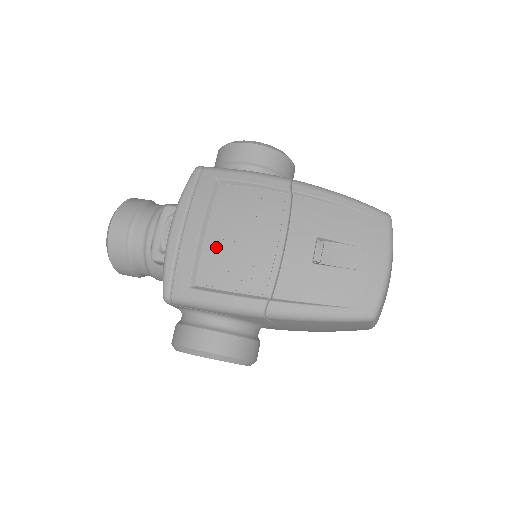
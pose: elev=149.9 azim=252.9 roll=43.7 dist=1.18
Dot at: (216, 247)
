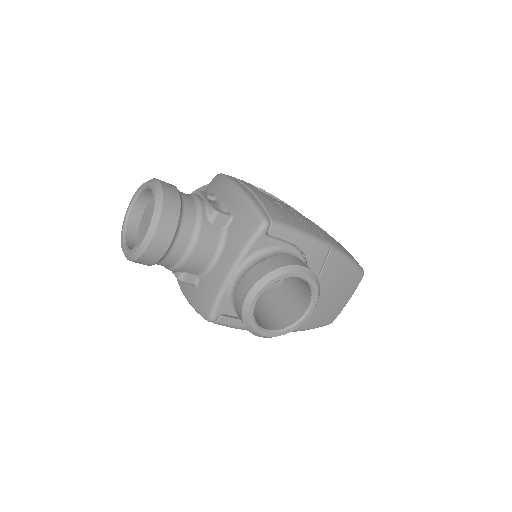
Dot at: (277, 205)
